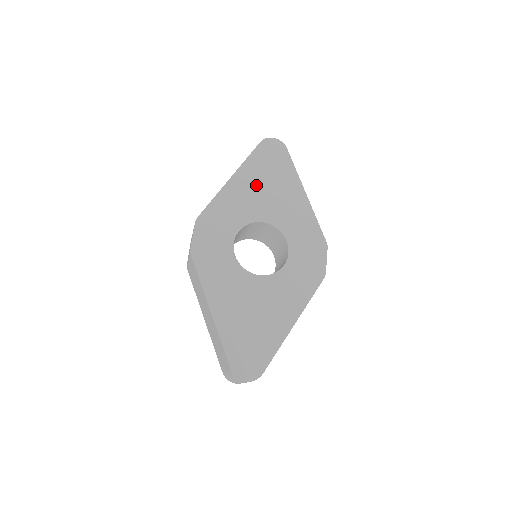
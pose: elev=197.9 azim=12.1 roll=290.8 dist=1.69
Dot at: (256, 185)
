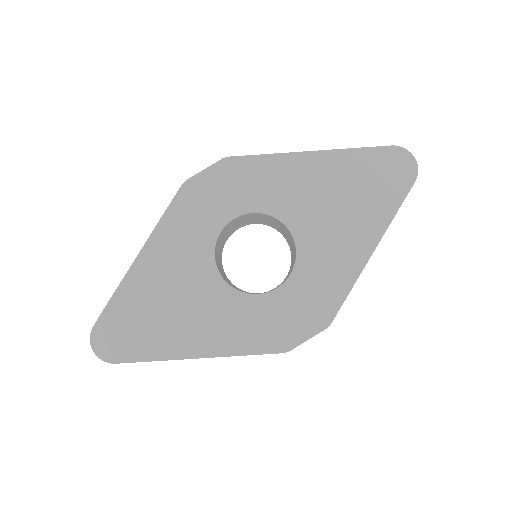
Dot at: (329, 186)
